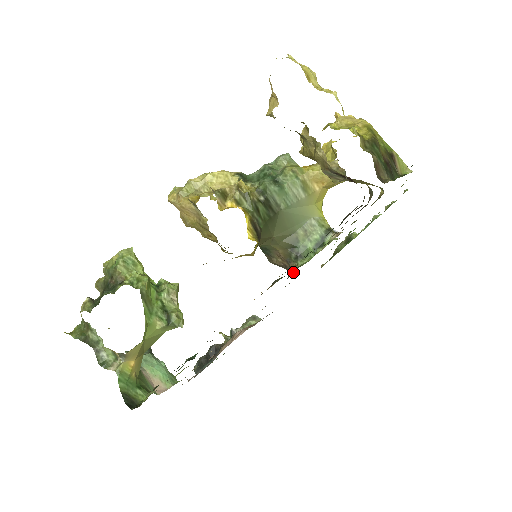
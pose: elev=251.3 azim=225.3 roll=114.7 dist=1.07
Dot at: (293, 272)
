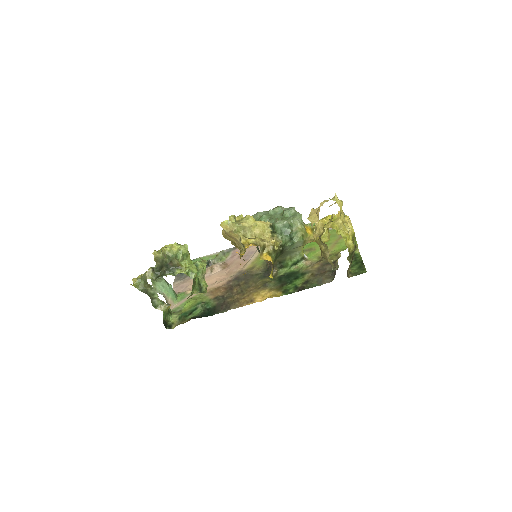
Dot at: (275, 273)
